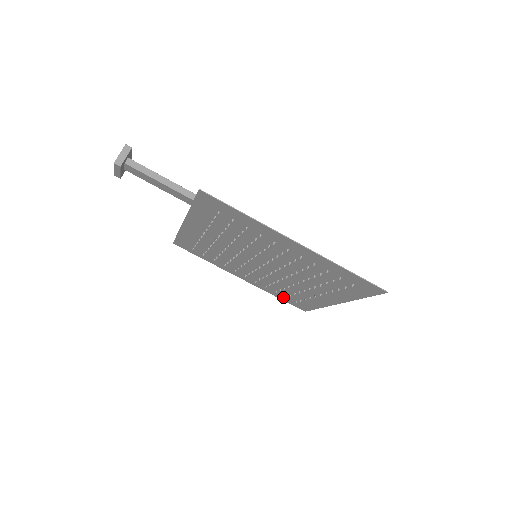
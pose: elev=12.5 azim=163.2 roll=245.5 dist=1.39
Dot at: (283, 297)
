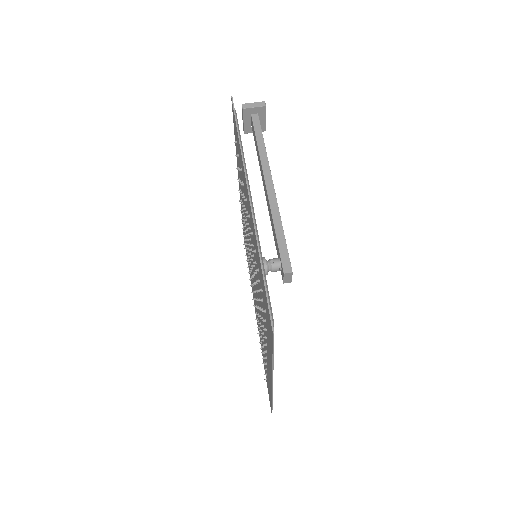
Dot at: occluded
